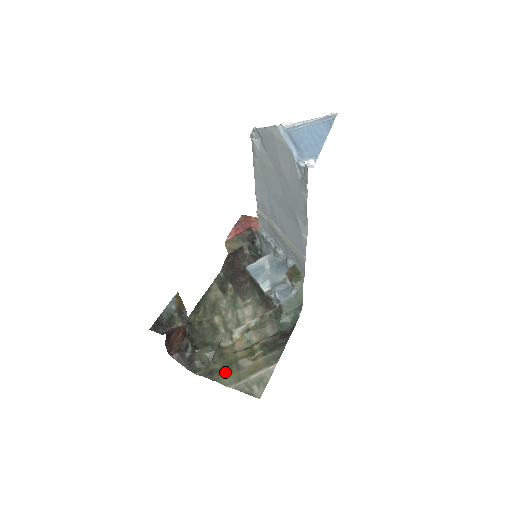
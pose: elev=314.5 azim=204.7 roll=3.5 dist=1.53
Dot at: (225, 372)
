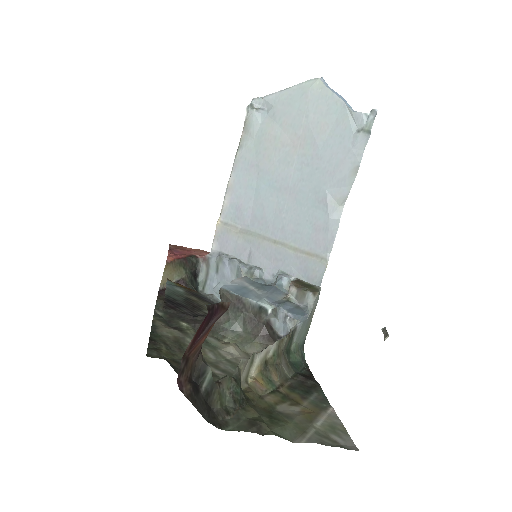
Dot at: (273, 421)
